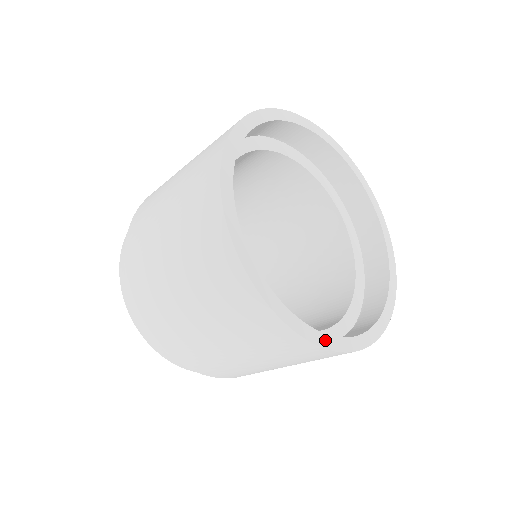
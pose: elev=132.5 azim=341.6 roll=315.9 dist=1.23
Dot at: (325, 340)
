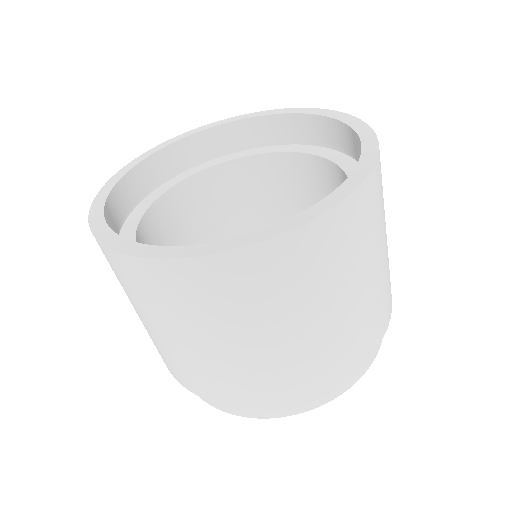
Dot at: (272, 231)
